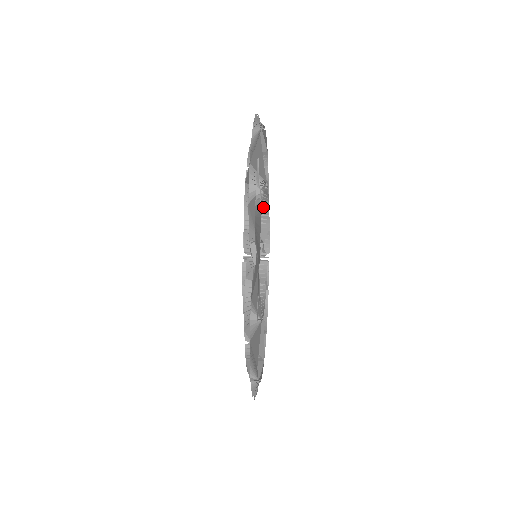
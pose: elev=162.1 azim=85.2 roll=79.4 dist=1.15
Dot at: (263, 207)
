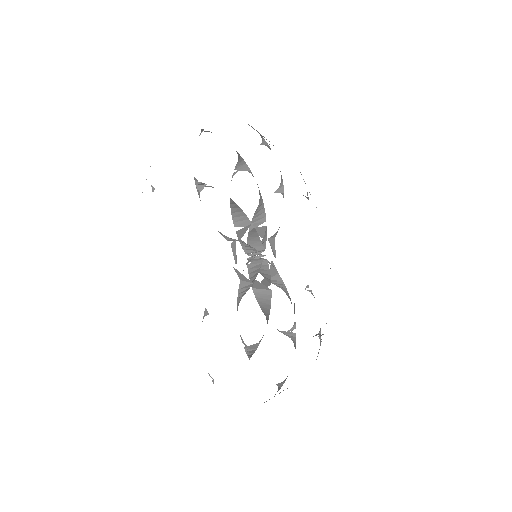
Dot at: (235, 205)
